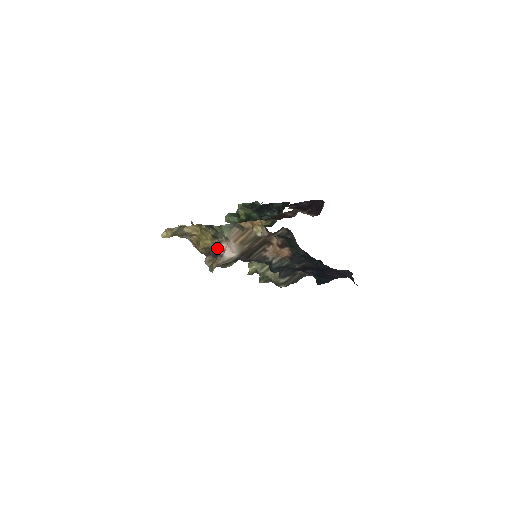
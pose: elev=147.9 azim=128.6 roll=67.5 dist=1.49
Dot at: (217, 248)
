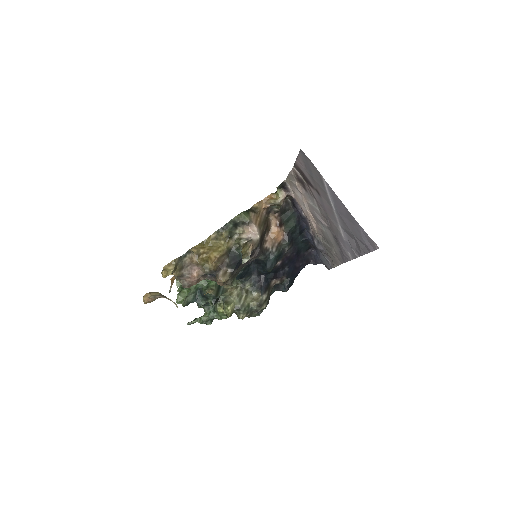
Dot at: (230, 253)
